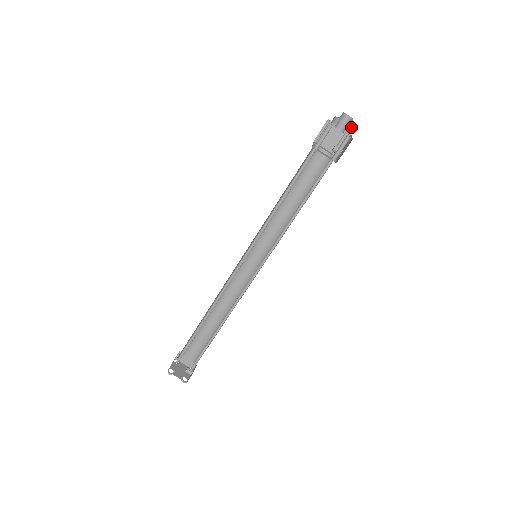
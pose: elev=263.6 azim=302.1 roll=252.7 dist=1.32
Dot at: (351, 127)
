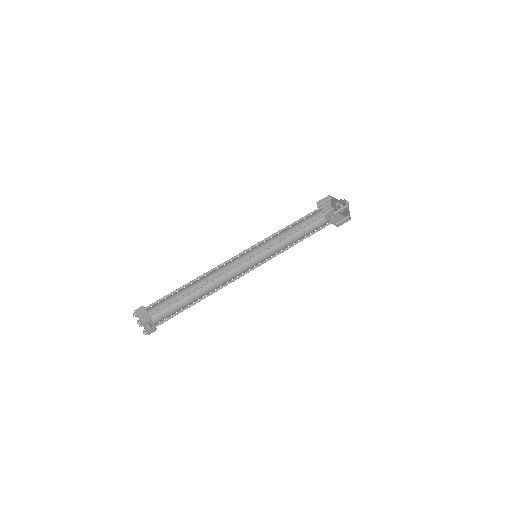
Dot at: occluded
